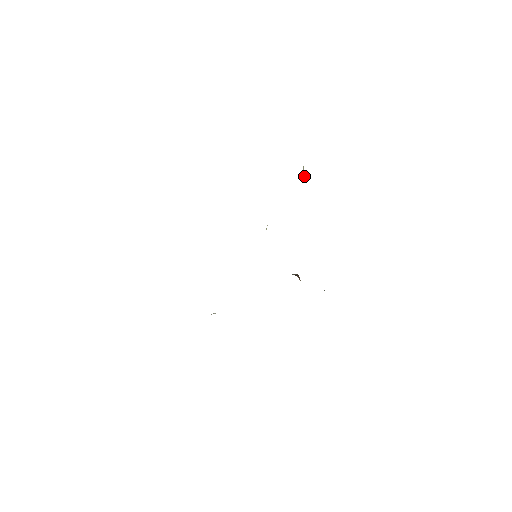
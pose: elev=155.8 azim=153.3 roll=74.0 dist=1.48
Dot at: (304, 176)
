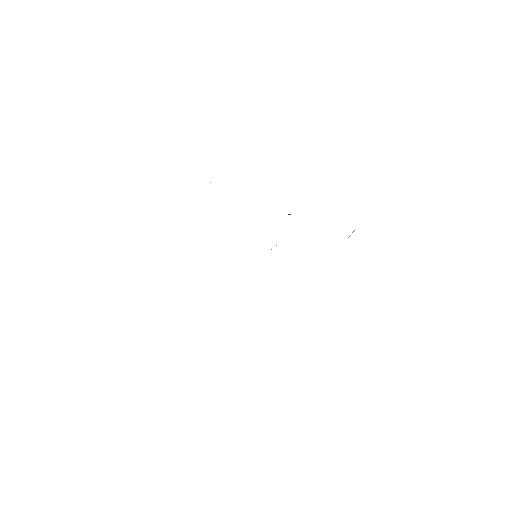
Dot at: occluded
